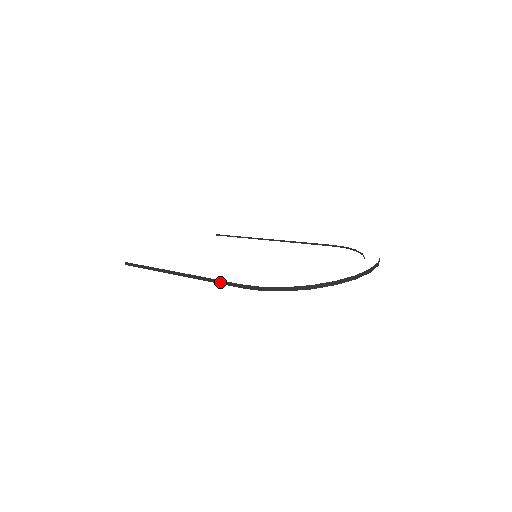
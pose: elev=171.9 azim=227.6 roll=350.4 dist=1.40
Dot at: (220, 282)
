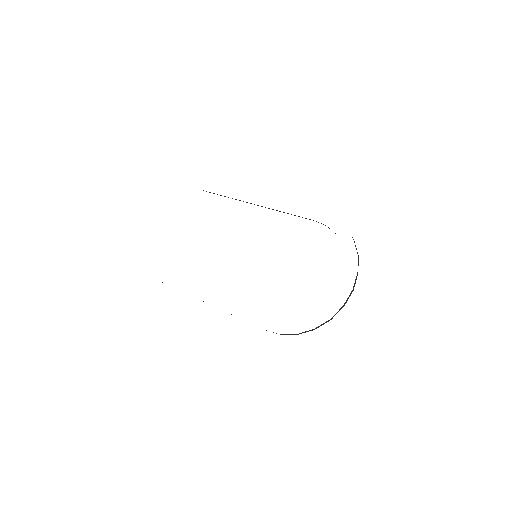
Dot at: occluded
